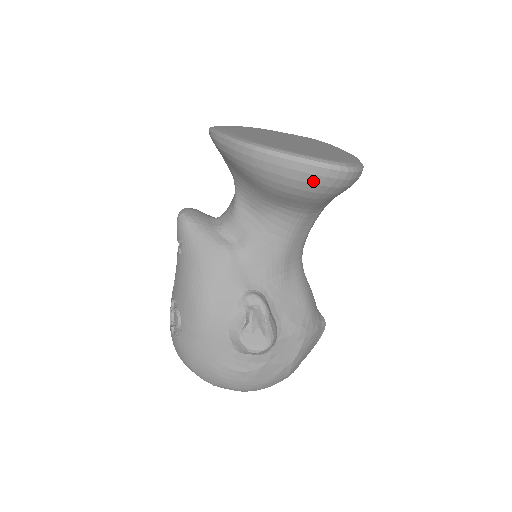
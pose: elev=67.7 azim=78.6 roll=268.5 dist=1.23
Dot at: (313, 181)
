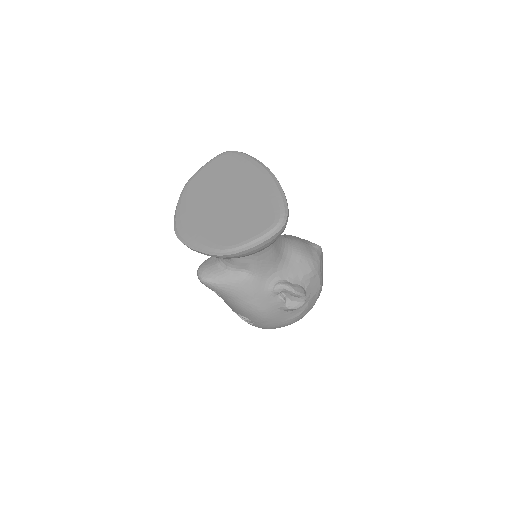
Dot at: (270, 243)
